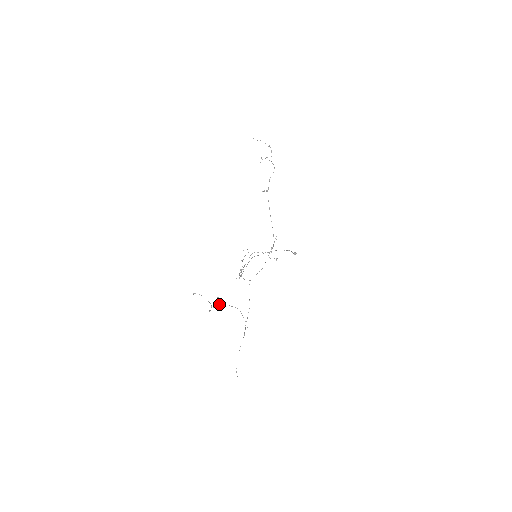
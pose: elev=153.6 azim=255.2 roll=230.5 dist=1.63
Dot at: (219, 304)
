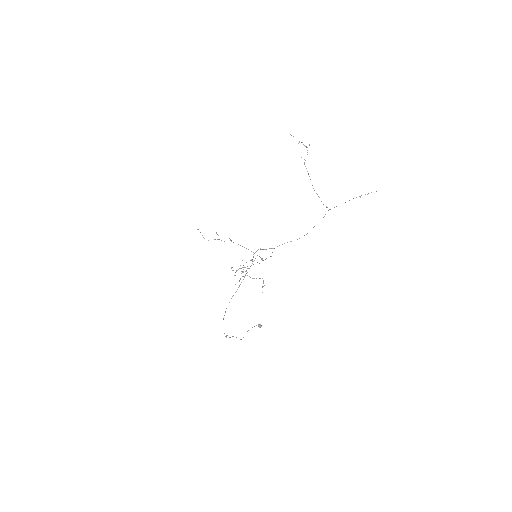
Dot at: occluded
